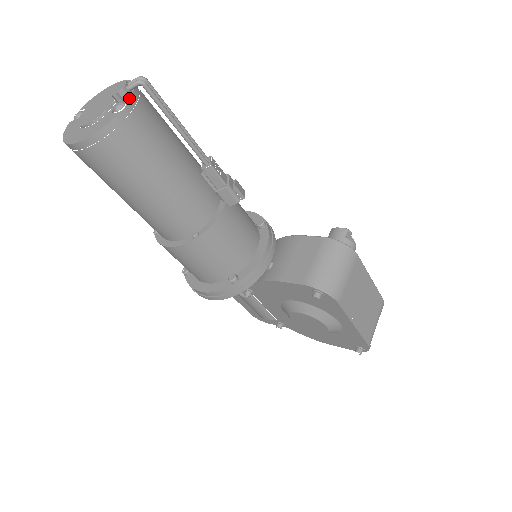
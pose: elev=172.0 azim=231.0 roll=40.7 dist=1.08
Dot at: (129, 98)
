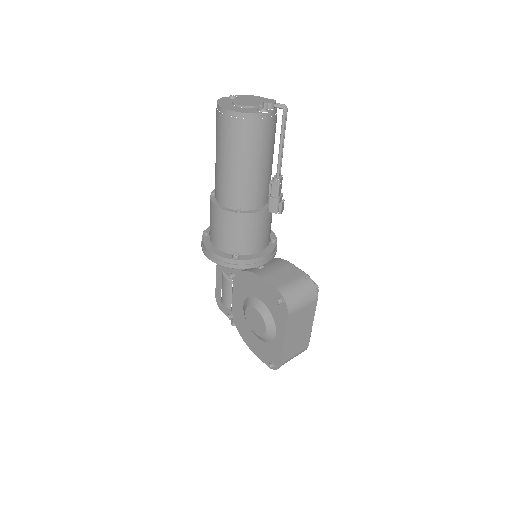
Dot at: (272, 110)
